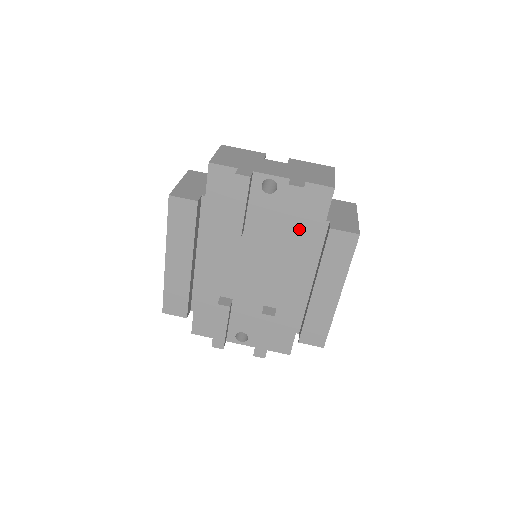
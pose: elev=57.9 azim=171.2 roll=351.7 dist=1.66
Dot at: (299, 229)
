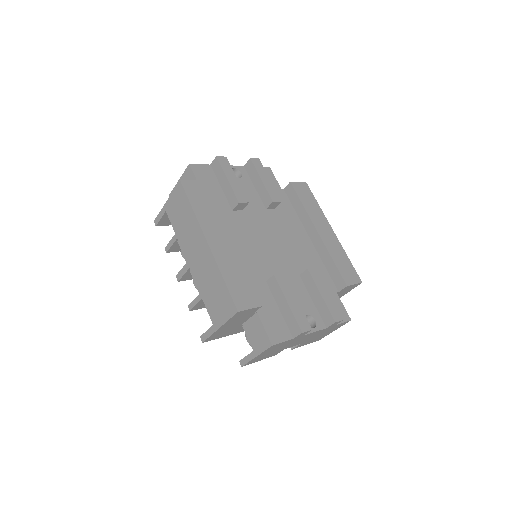
Dot at: occluded
